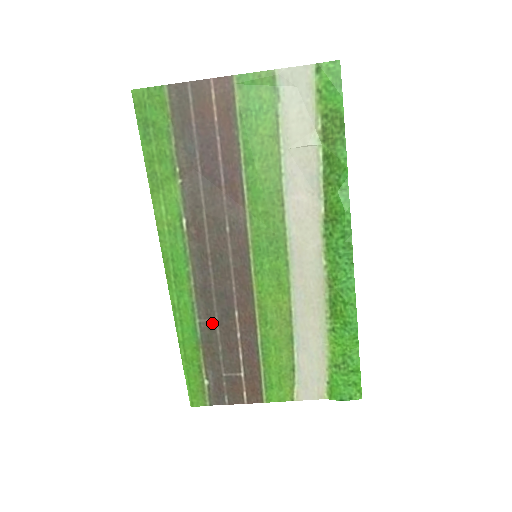
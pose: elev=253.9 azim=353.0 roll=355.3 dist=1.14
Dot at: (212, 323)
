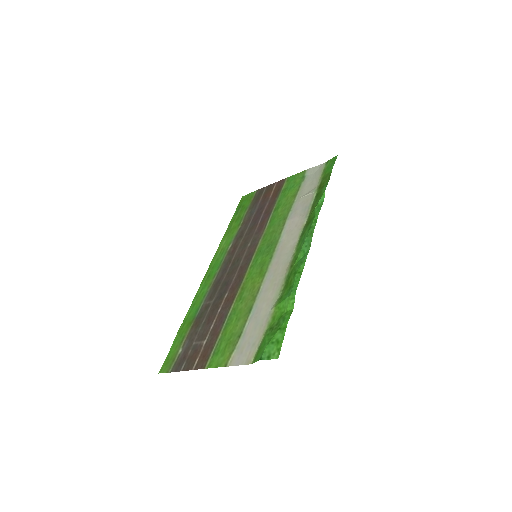
Dot at: (209, 304)
